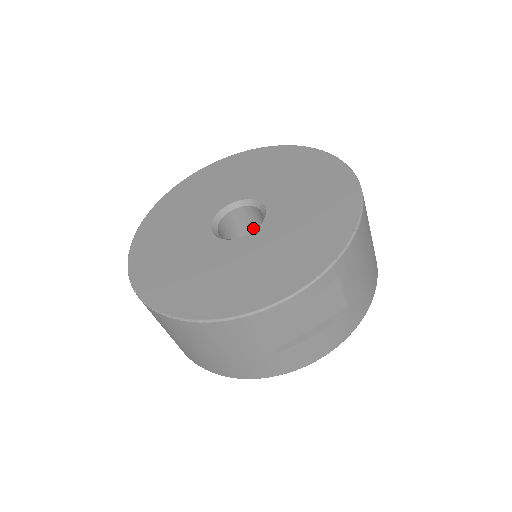
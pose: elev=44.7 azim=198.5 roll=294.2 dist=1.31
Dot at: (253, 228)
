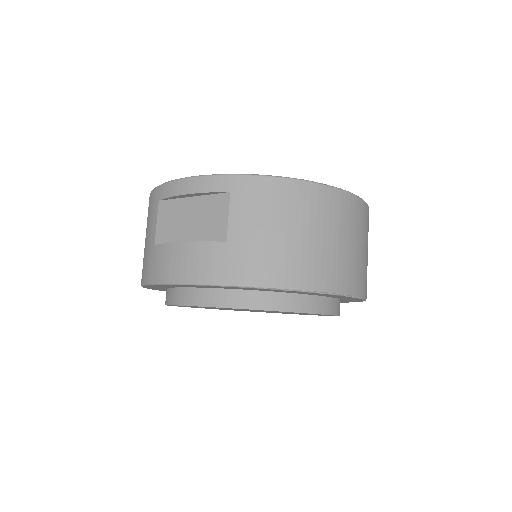
Dot at: occluded
